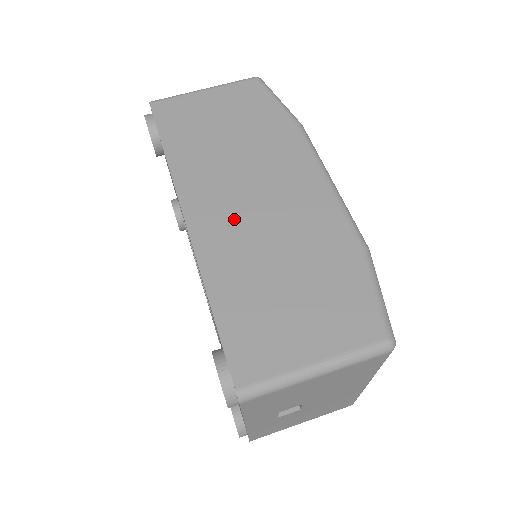
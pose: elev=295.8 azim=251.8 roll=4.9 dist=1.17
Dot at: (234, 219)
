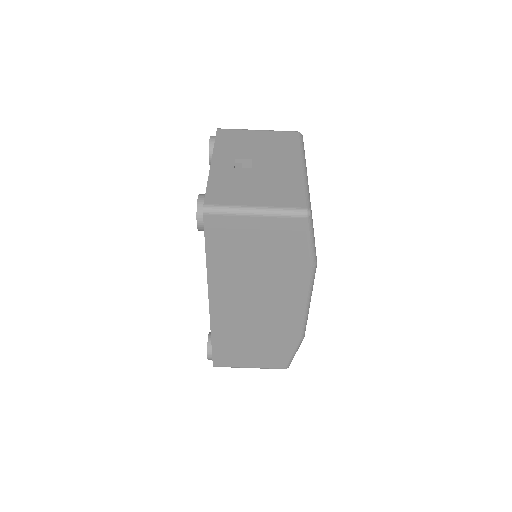
Dot at: (238, 312)
